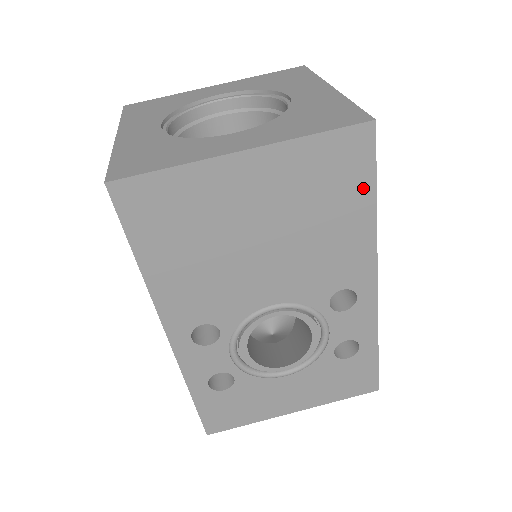
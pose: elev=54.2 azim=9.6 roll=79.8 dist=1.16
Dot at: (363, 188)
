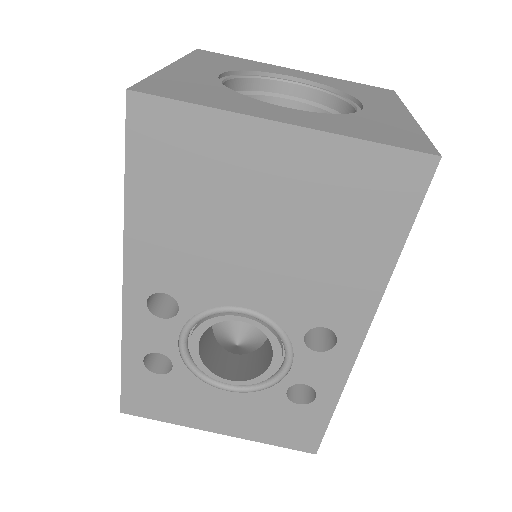
Dot at: (395, 226)
